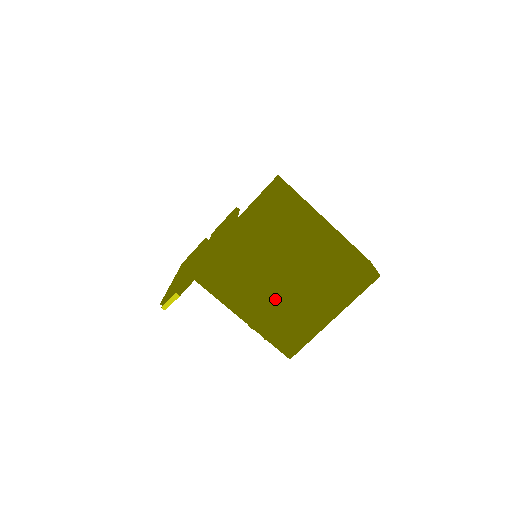
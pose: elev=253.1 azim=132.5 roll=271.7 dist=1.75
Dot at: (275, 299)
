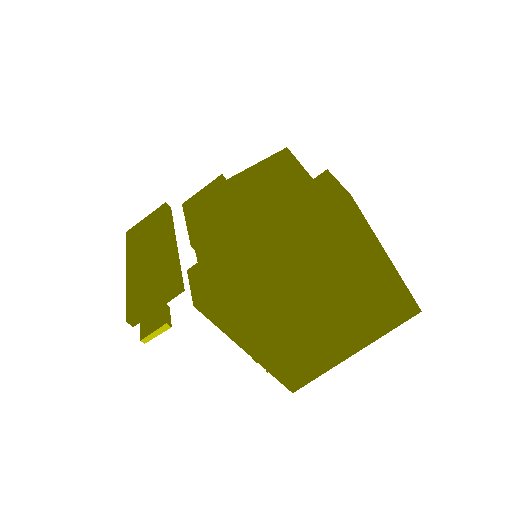
Dot at: (297, 333)
